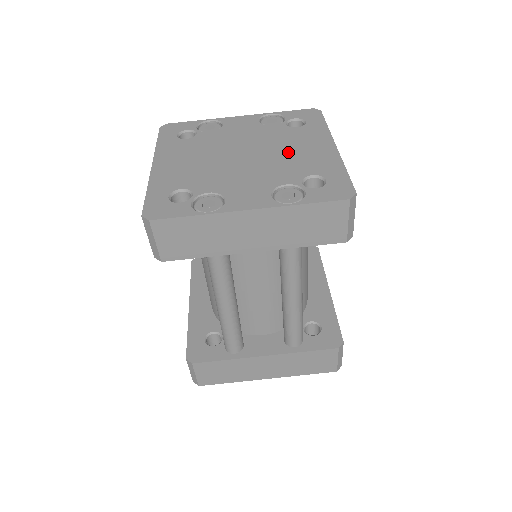
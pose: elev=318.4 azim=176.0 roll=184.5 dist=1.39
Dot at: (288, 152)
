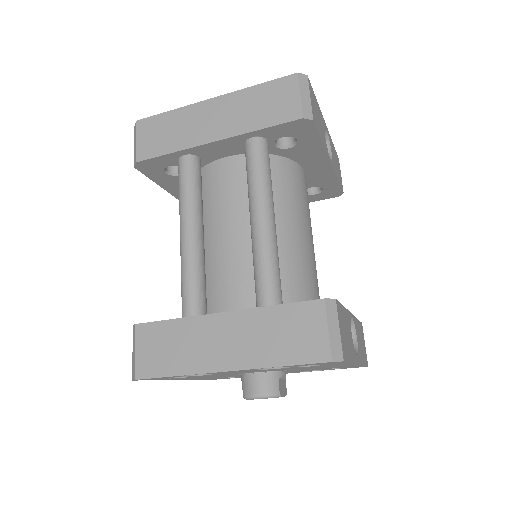
Dot at: occluded
